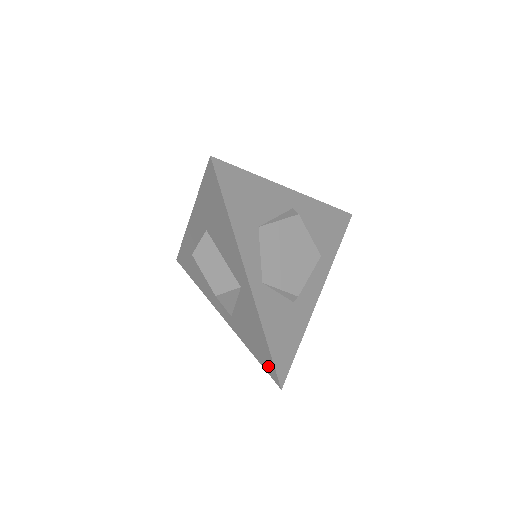
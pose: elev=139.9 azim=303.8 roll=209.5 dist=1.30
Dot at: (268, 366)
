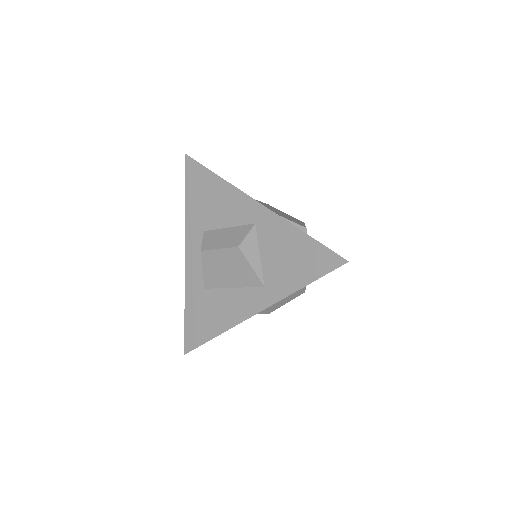
Dot at: (322, 261)
